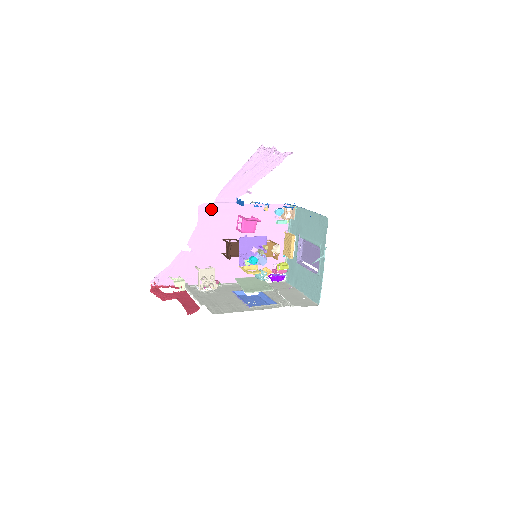
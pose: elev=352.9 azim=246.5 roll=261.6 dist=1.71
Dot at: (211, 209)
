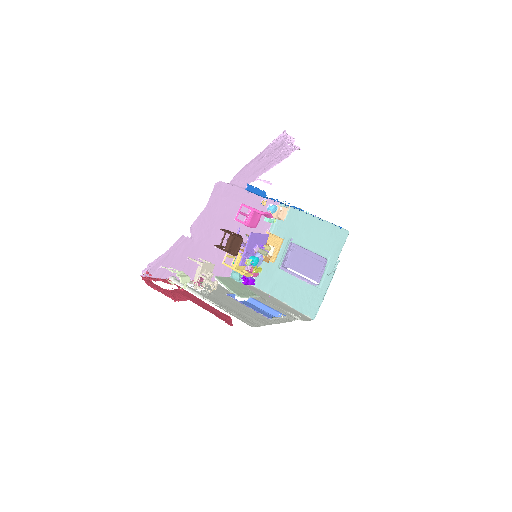
Dot at: (224, 190)
